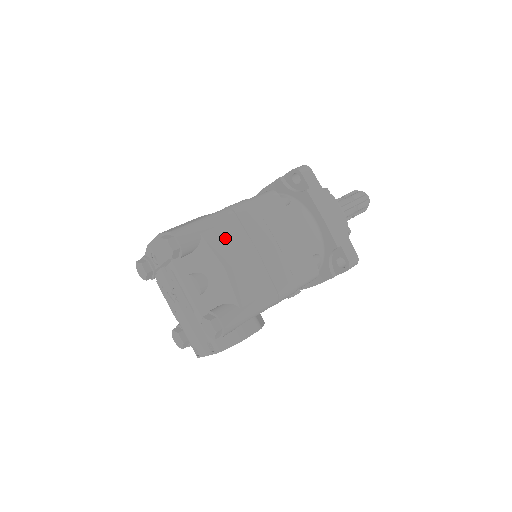
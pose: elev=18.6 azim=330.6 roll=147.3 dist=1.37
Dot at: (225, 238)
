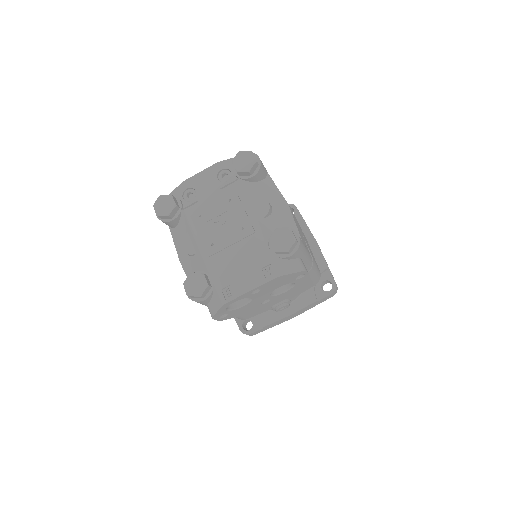
Dot at: occluded
